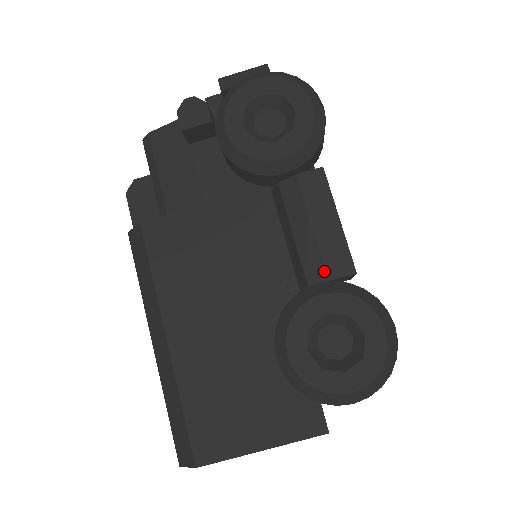
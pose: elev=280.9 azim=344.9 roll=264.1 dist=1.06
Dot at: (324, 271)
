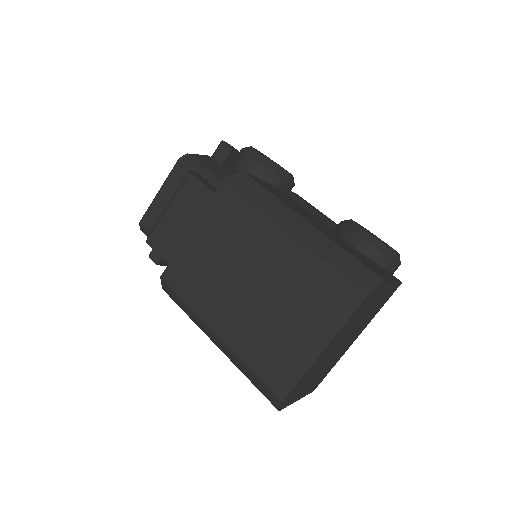
Dot at: (335, 224)
